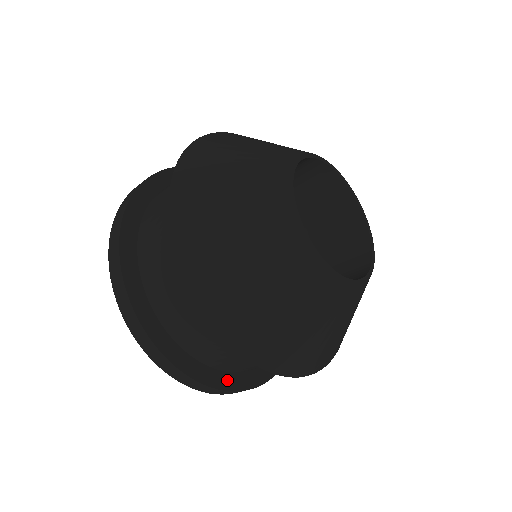
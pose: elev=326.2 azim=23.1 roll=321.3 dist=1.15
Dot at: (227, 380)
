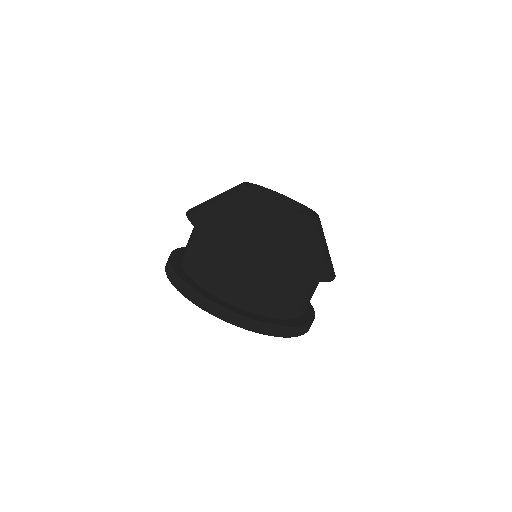
Dot at: (308, 316)
